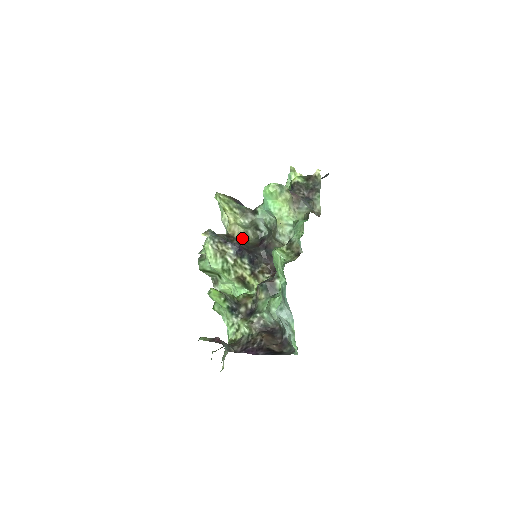
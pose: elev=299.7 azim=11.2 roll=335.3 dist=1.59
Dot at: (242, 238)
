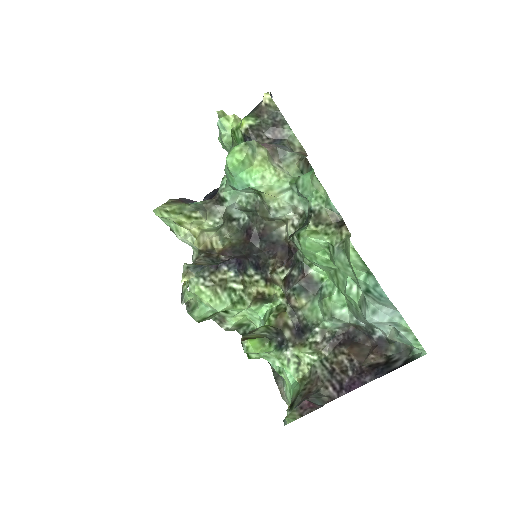
Dot at: (219, 244)
